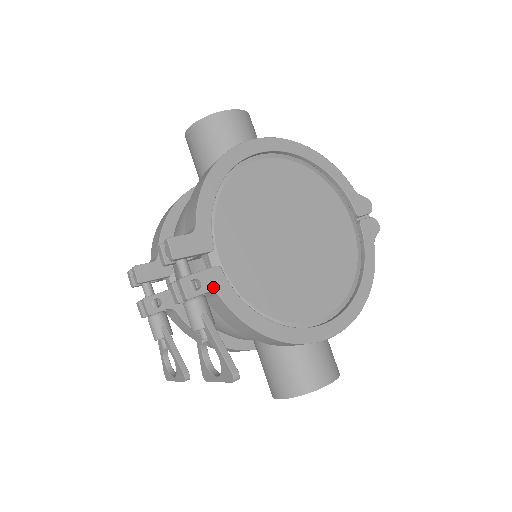
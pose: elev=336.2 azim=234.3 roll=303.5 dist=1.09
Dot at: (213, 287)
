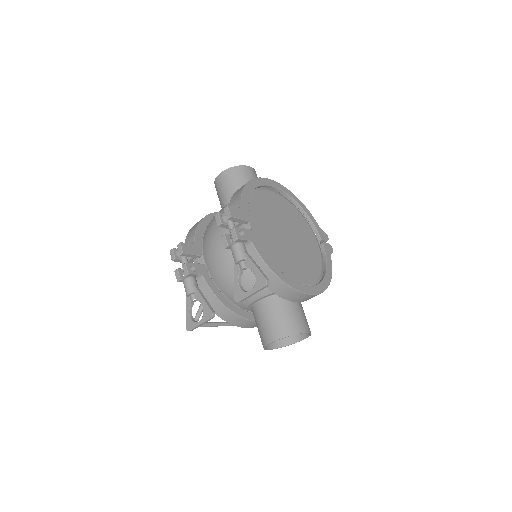
Dot at: (250, 239)
